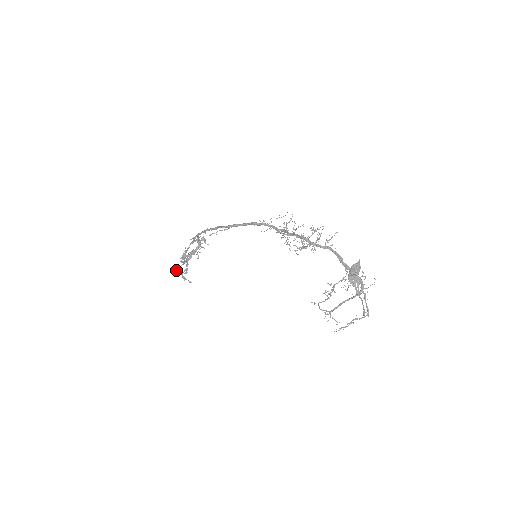
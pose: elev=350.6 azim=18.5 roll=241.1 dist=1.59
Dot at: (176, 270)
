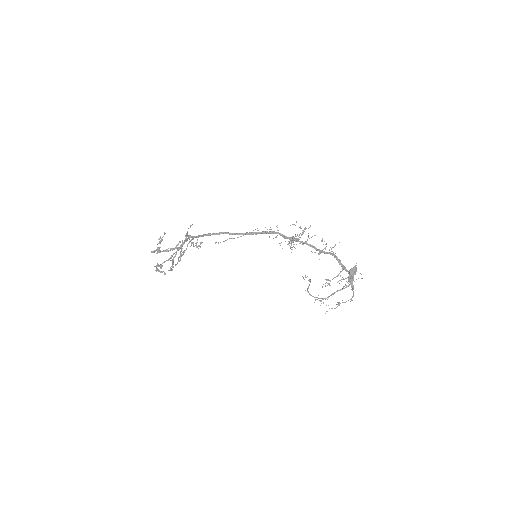
Dot at: (154, 266)
